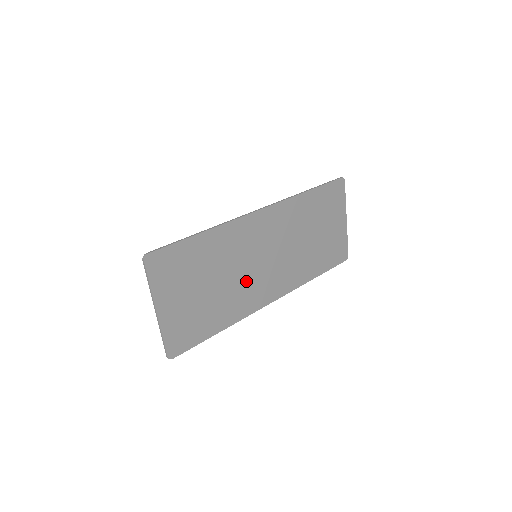
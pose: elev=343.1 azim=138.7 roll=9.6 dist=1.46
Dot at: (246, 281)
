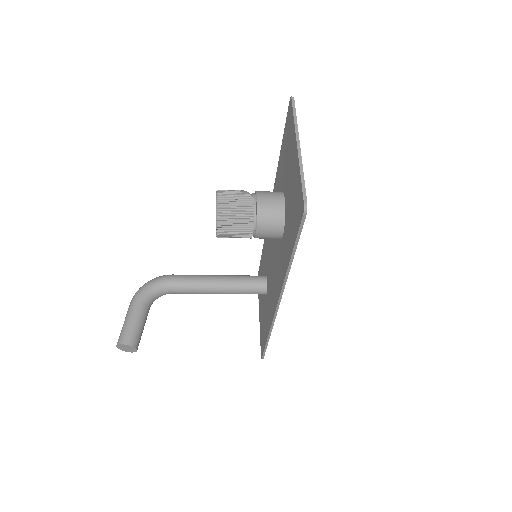
Dot at: occluded
